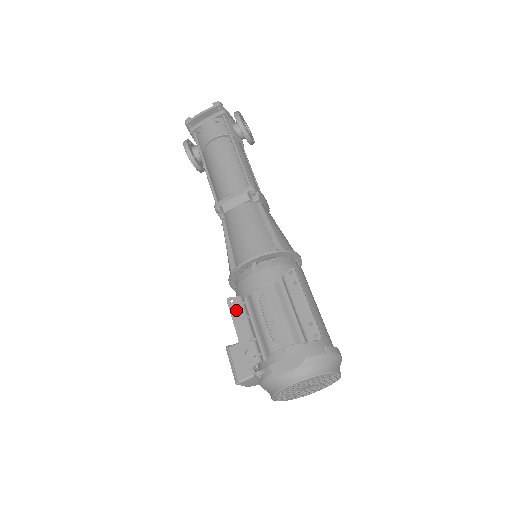
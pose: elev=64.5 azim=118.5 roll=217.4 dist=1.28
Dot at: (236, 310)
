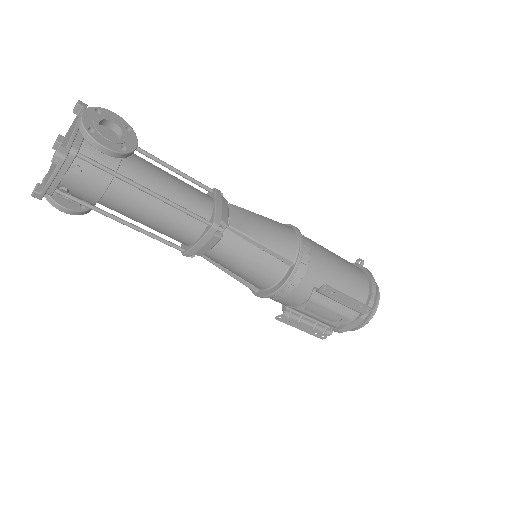
Dot at: (289, 321)
